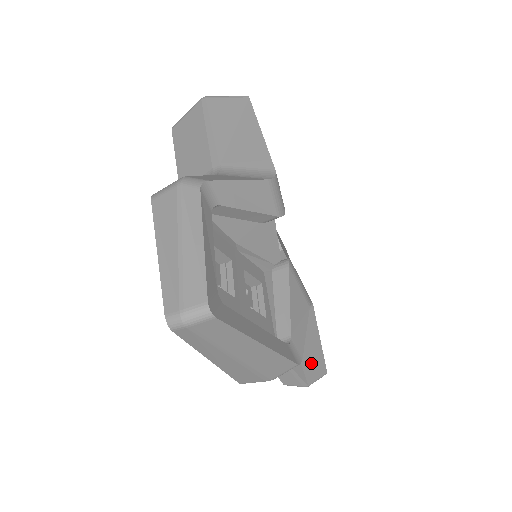
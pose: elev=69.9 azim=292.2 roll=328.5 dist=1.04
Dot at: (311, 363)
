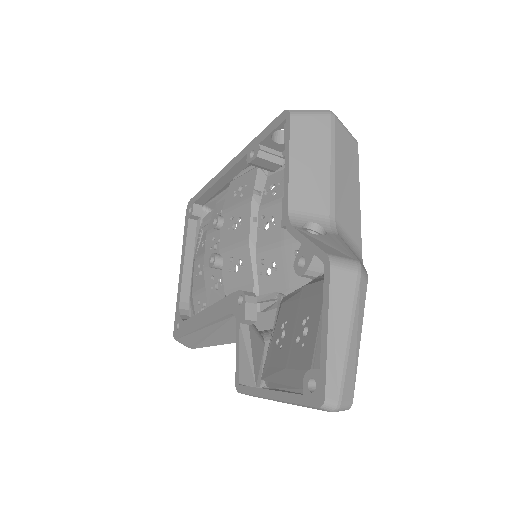
Dot at: occluded
